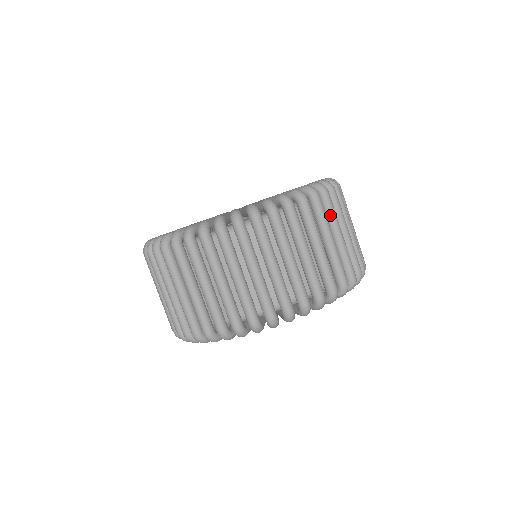
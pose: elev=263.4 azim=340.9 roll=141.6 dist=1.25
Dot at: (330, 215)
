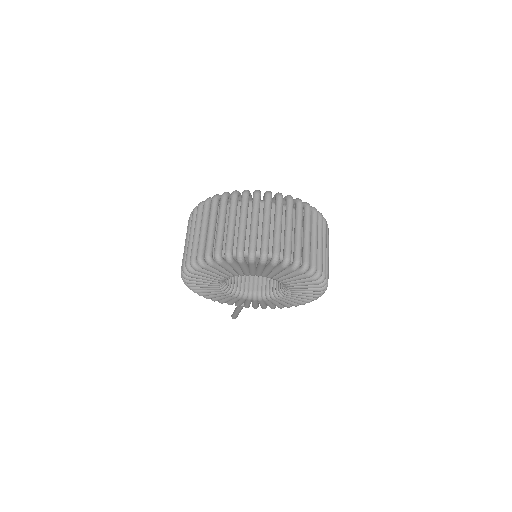
Dot at: occluded
